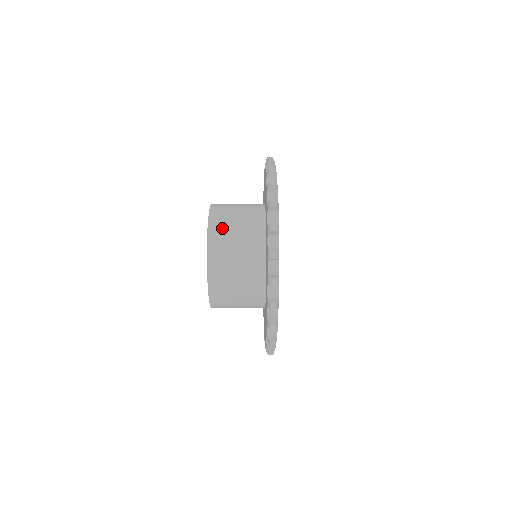
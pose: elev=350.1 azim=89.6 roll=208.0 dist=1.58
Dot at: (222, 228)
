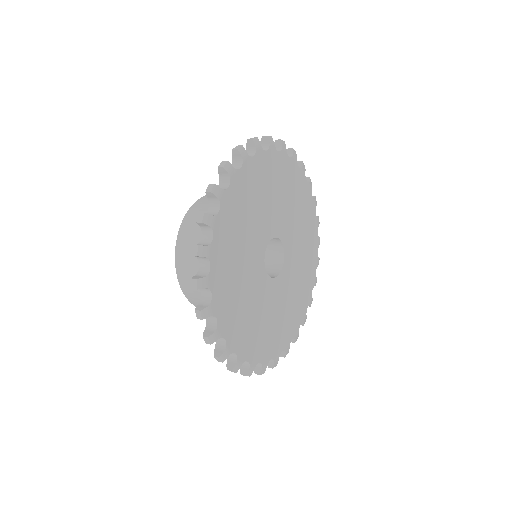
Dot at: occluded
